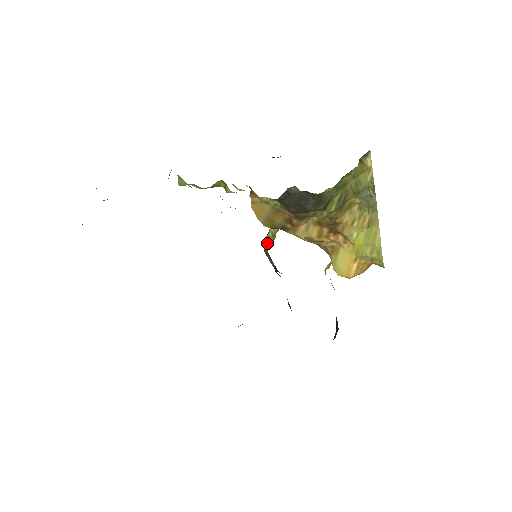
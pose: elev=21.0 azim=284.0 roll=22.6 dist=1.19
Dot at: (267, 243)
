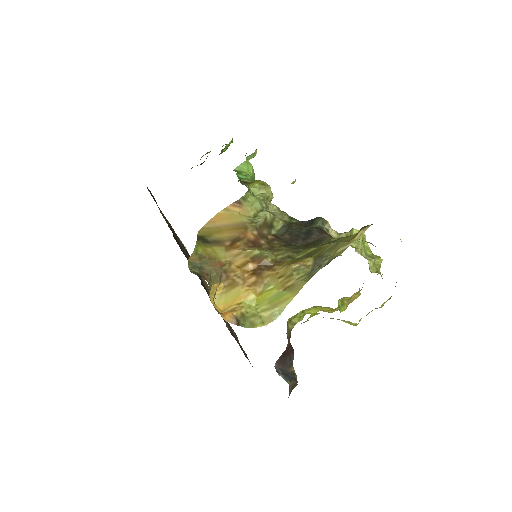
Dot at: occluded
